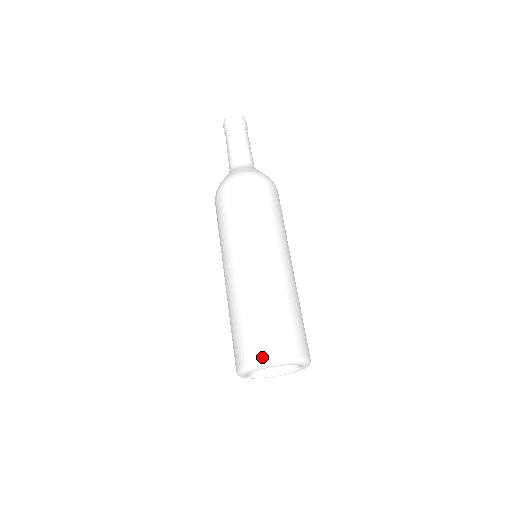
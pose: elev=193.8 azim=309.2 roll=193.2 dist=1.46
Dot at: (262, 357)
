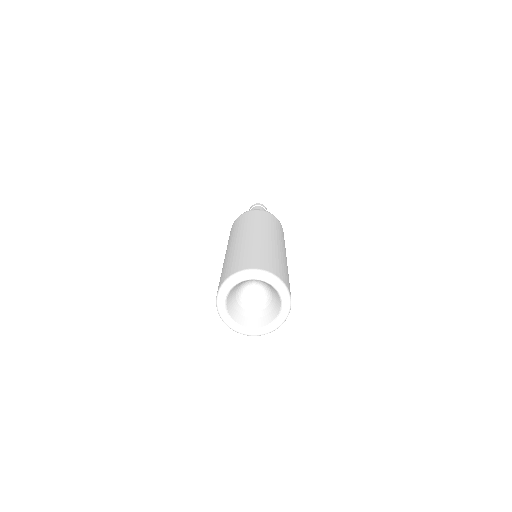
Dot at: (275, 273)
